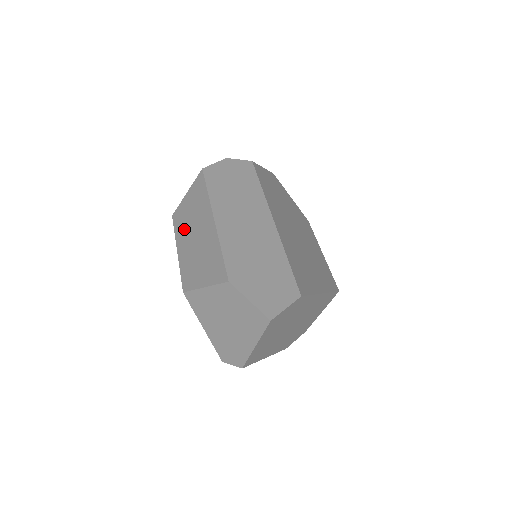
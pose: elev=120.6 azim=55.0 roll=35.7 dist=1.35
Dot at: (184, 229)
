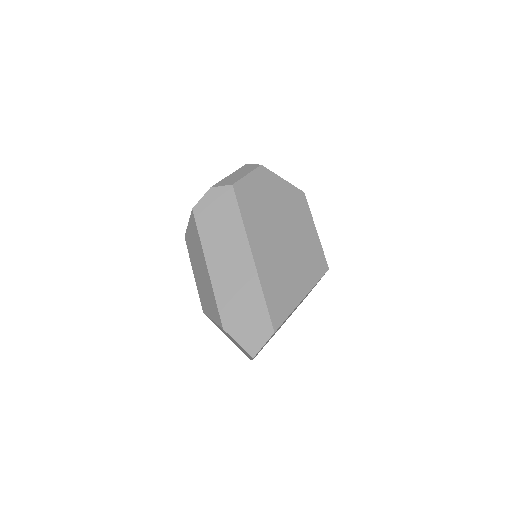
Dot at: (193, 258)
